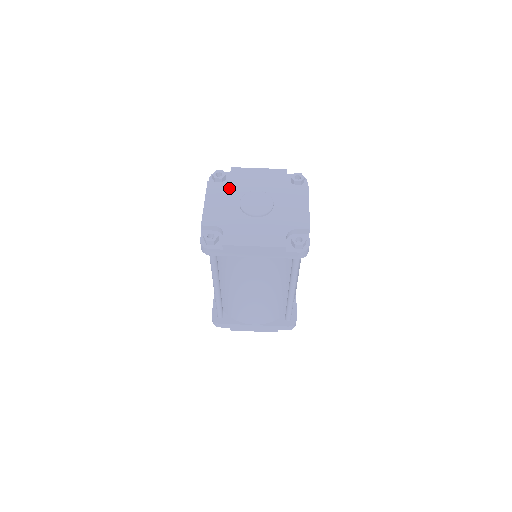
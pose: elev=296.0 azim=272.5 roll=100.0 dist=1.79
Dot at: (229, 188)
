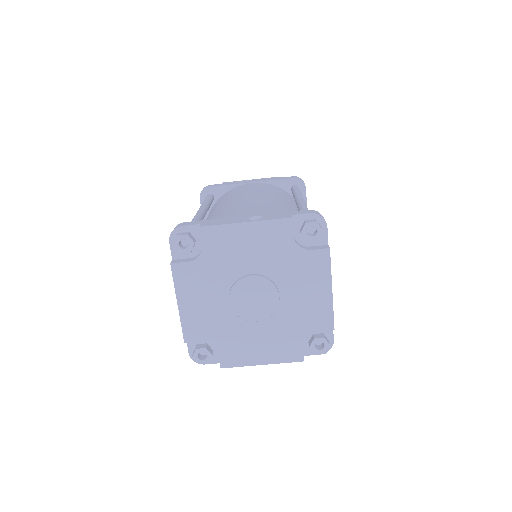
Dot at: (207, 273)
